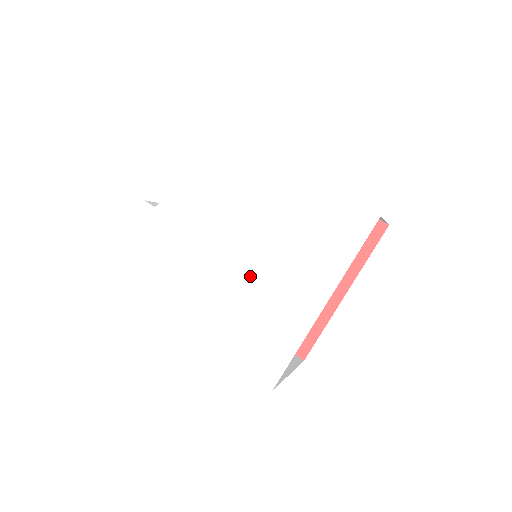
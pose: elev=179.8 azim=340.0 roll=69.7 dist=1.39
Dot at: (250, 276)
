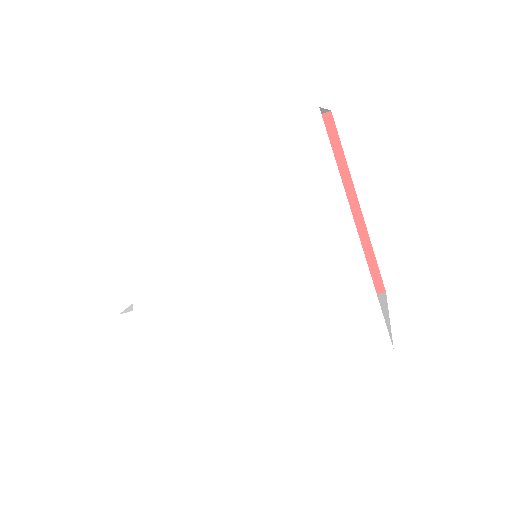
Dot at: (269, 279)
